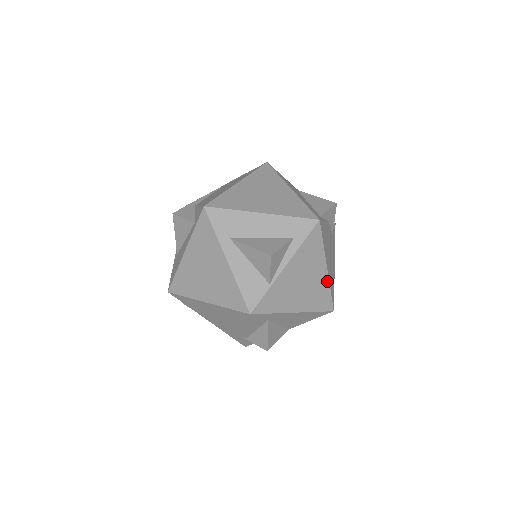
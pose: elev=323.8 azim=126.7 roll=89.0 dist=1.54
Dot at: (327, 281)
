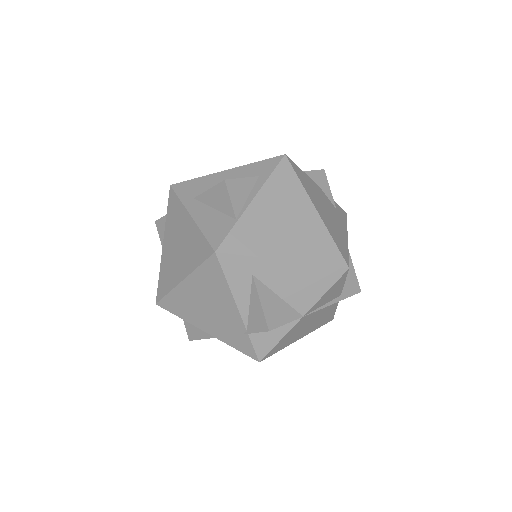
Dot at: (322, 226)
